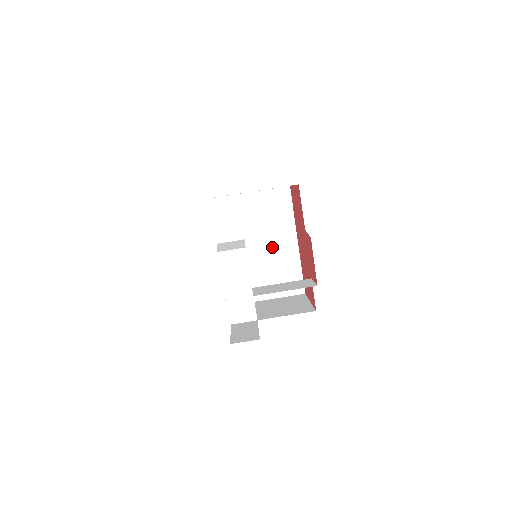
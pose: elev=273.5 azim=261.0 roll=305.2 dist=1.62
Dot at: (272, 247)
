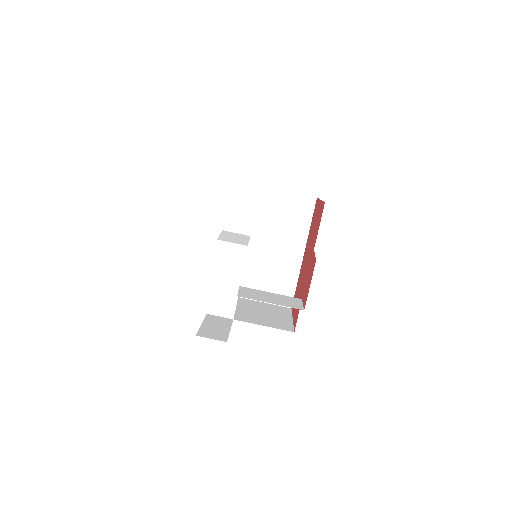
Dot at: (276, 251)
